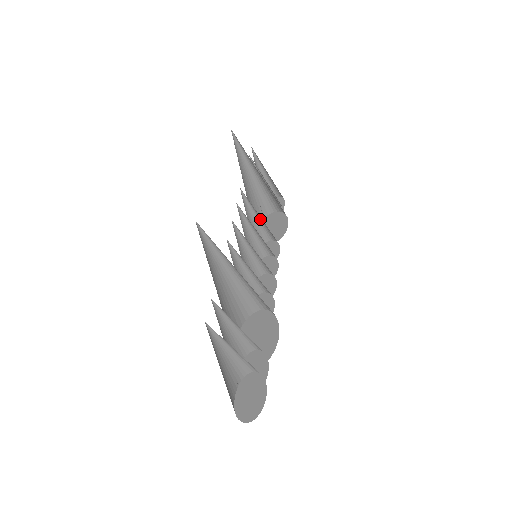
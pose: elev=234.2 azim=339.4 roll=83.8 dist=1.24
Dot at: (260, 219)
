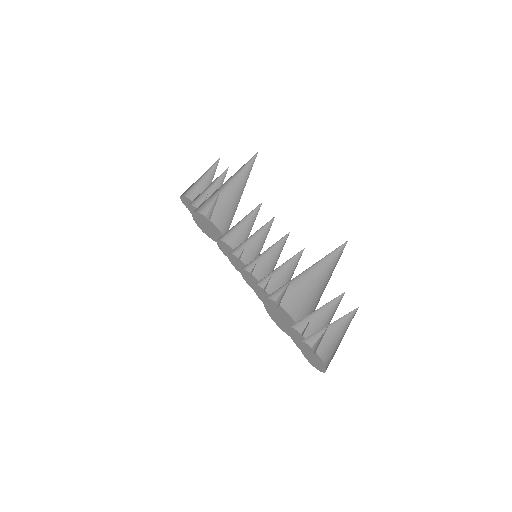
Dot at: (238, 224)
